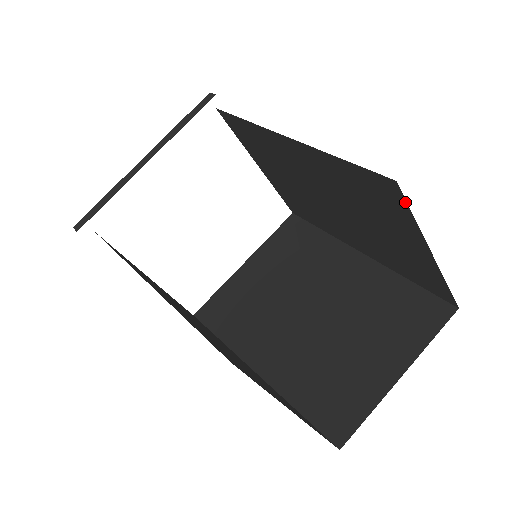
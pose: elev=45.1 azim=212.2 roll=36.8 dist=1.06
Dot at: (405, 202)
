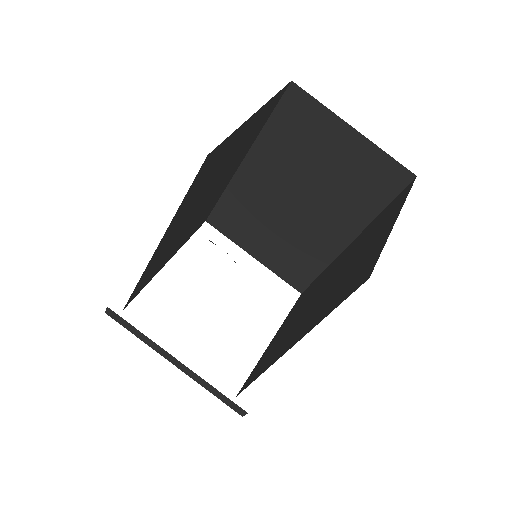
Dot at: (308, 95)
